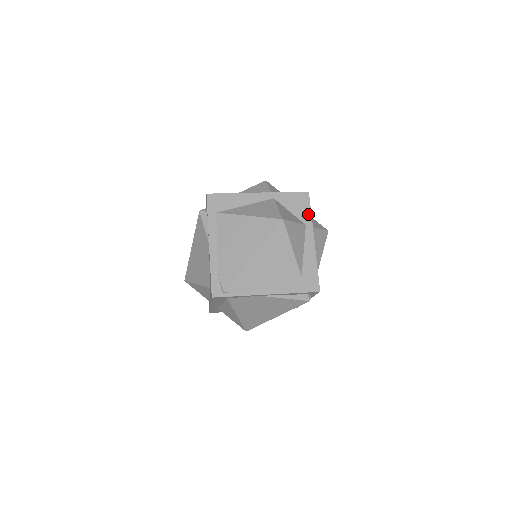
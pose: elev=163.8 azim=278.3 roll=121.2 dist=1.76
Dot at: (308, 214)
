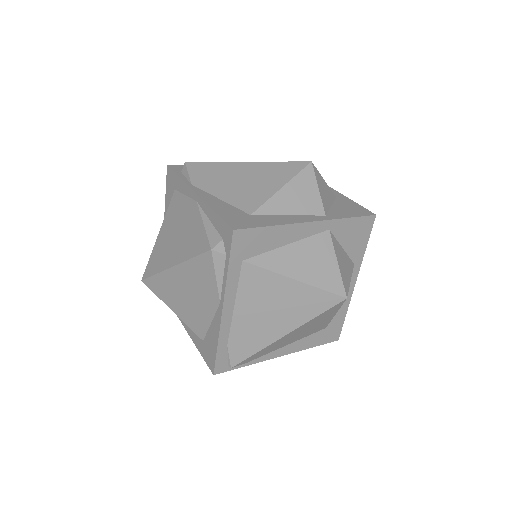
Dot at: (363, 249)
